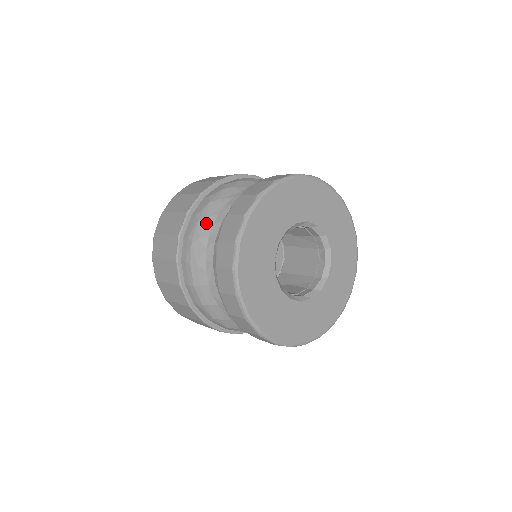
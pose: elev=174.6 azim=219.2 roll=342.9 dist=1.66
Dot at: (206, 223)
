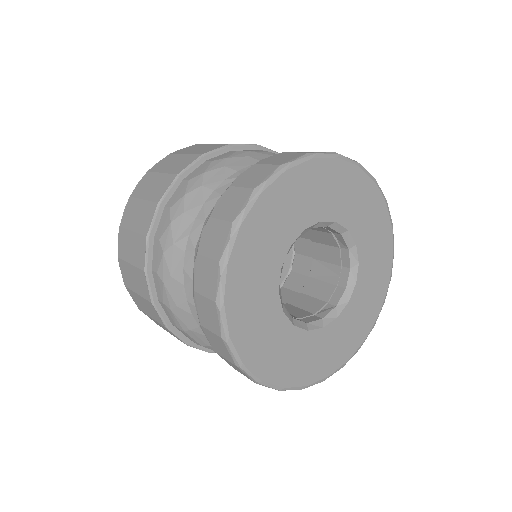
Dot at: (174, 285)
